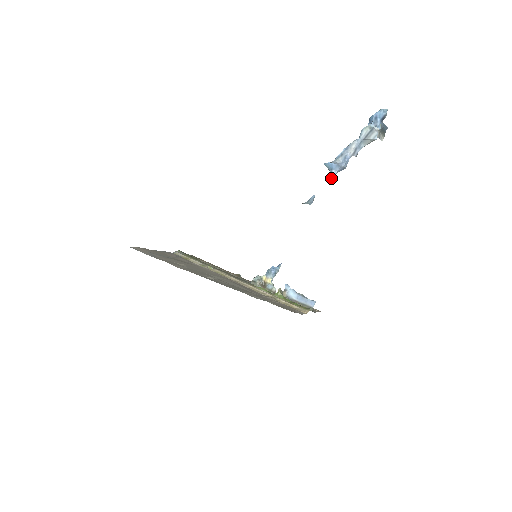
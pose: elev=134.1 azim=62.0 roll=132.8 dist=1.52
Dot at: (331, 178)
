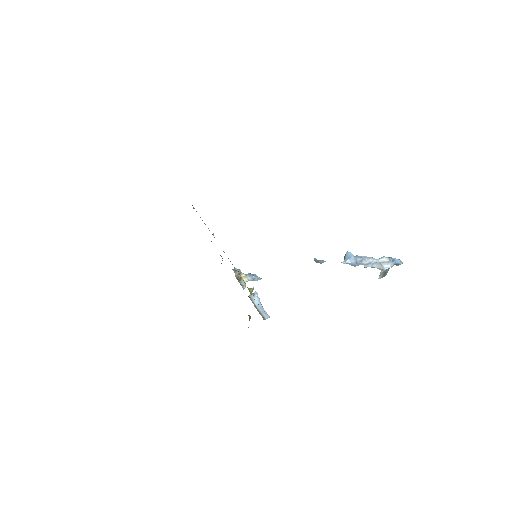
Dot at: (343, 263)
